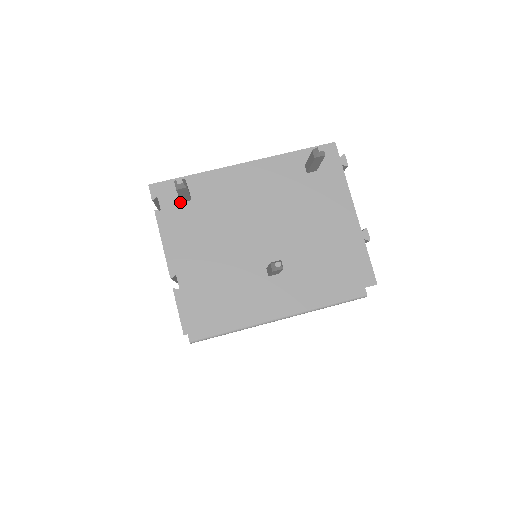
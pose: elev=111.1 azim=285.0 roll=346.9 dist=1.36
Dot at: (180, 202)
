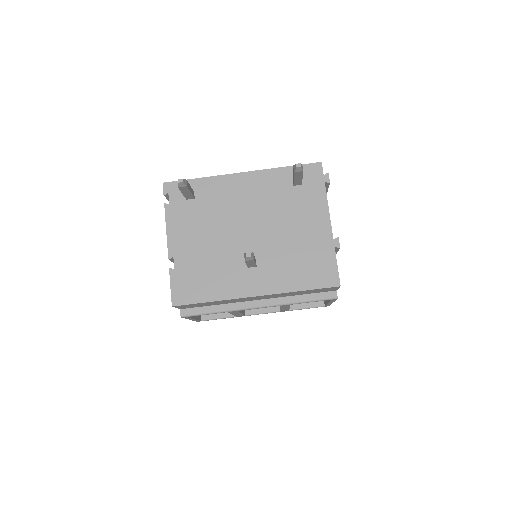
Dot at: (185, 199)
